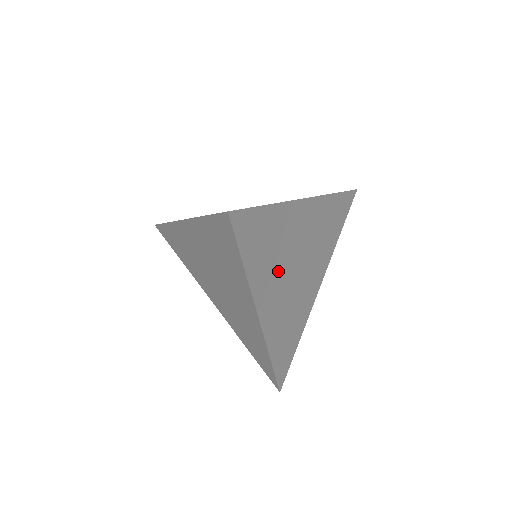
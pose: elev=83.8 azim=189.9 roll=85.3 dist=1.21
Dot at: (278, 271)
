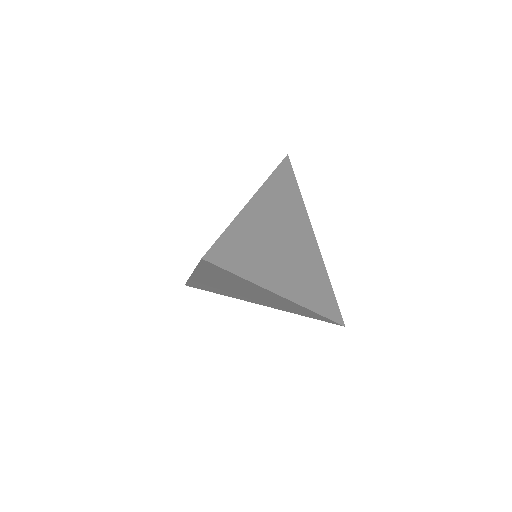
Dot at: (225, 283)
